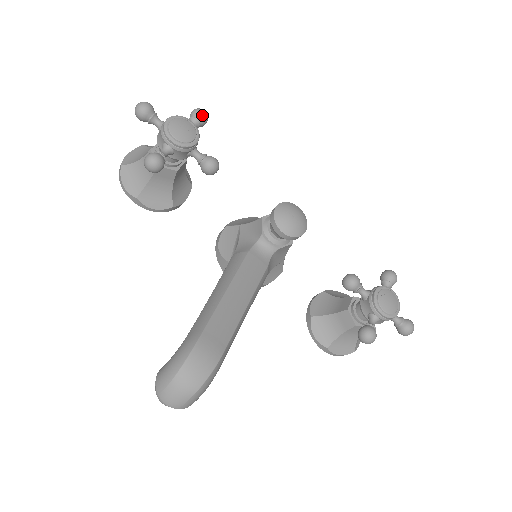
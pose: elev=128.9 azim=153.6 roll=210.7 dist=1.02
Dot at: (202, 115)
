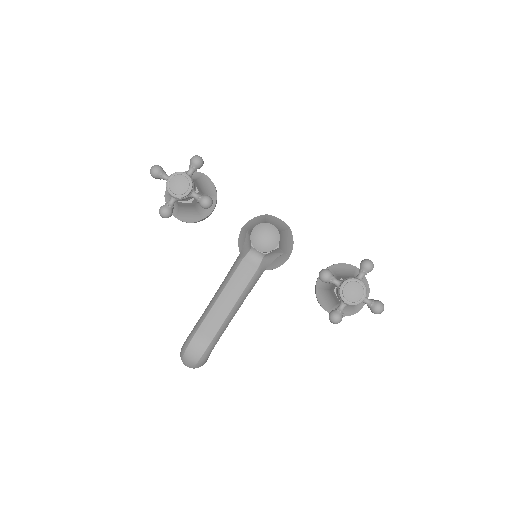
Dot at: (196, 163)
